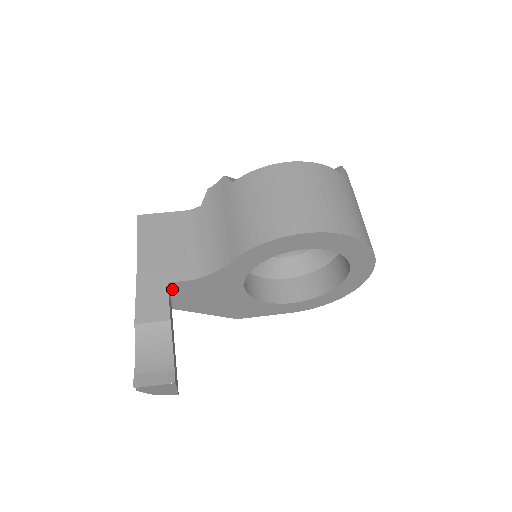
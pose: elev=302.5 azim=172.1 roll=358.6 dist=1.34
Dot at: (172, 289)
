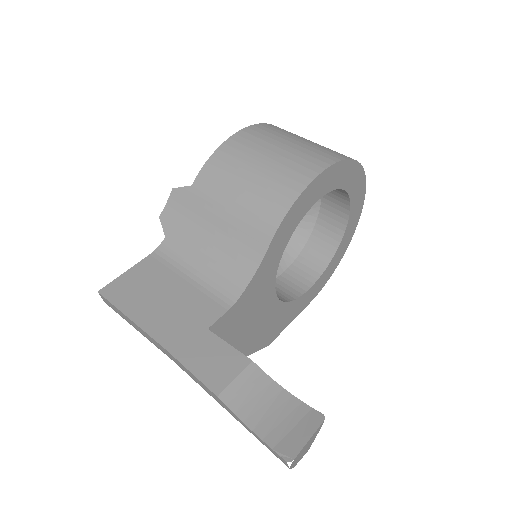
Dot at: occluded
